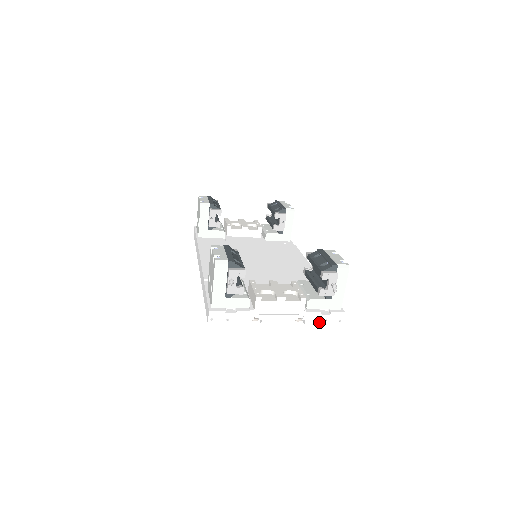
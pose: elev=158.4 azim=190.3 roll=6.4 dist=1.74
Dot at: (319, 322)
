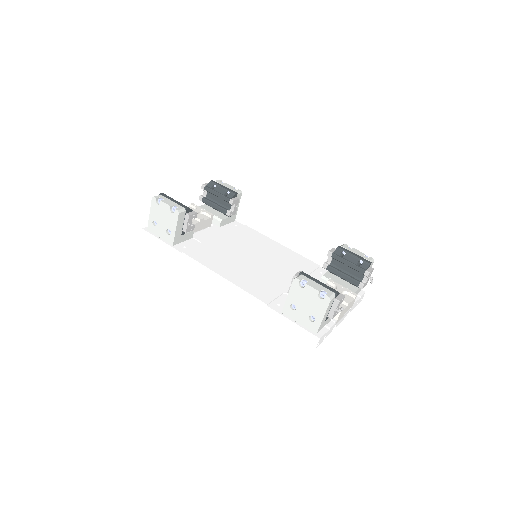
Dot at: (355, 306)
